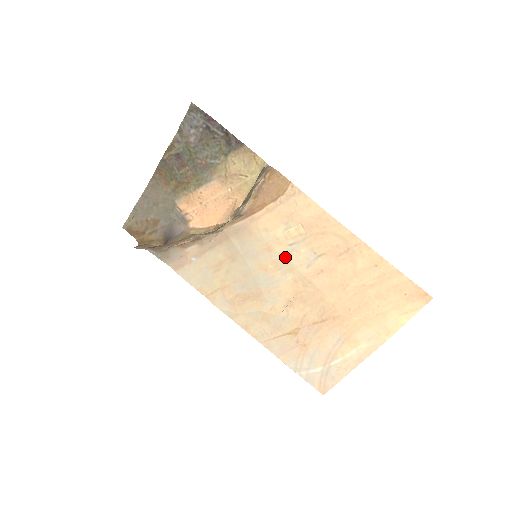
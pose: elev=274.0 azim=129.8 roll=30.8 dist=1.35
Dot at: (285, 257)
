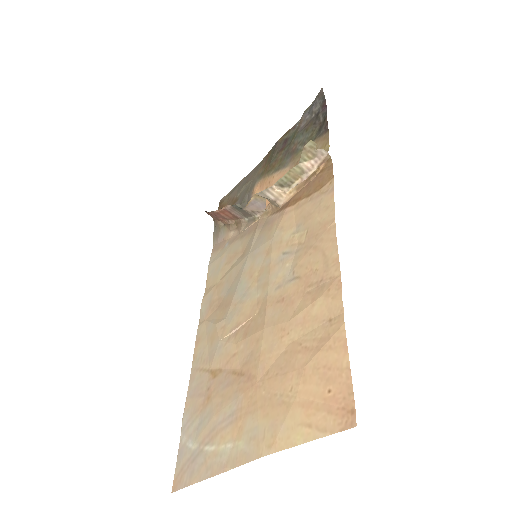
Dot at: (271, 266)
